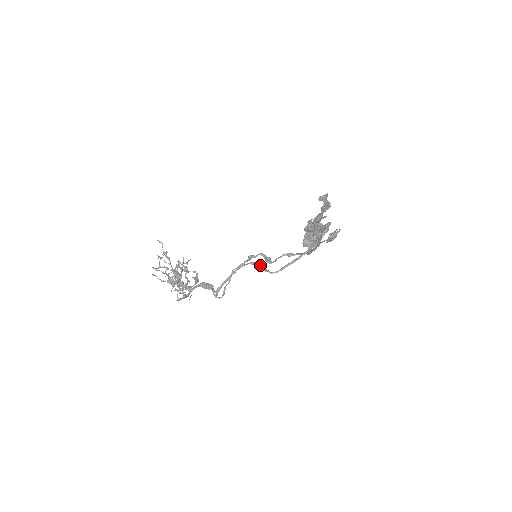
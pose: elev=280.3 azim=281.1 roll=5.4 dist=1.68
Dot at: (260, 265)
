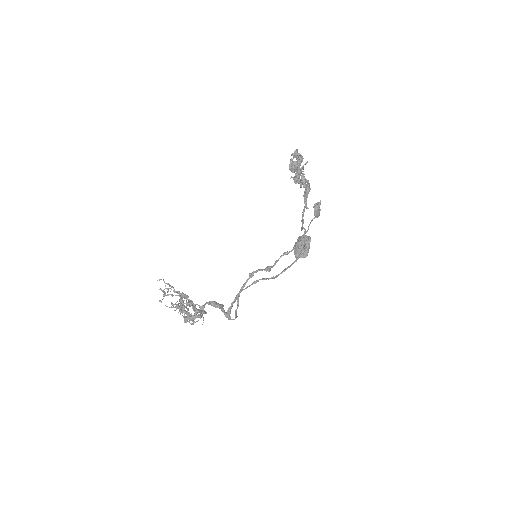
Dot at: (263, 278)
